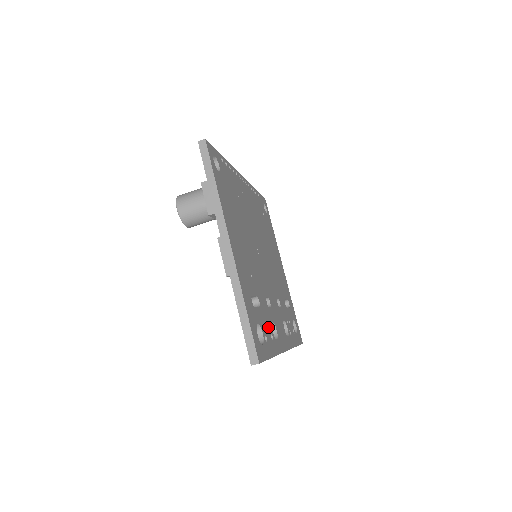
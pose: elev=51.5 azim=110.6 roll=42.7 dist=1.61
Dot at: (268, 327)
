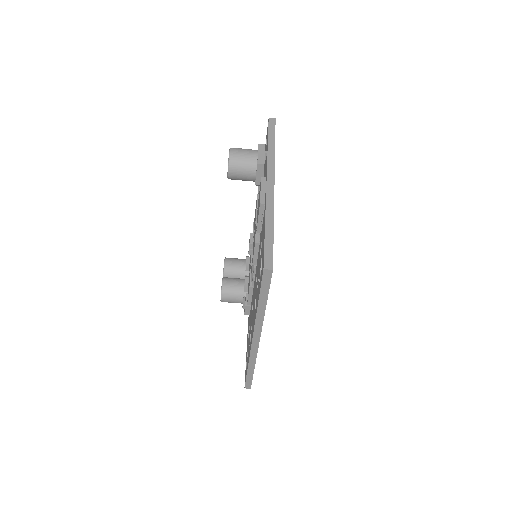
Dot at: occluded
